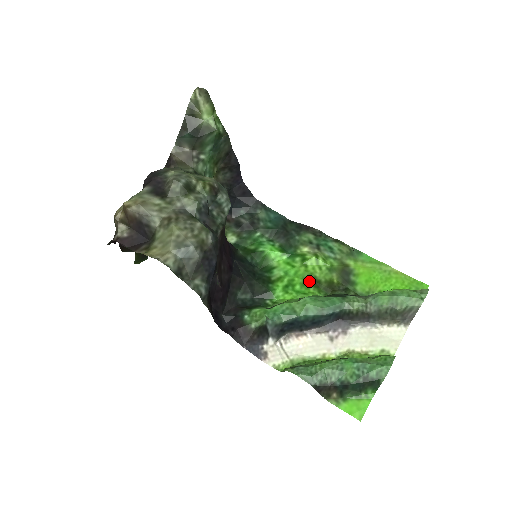
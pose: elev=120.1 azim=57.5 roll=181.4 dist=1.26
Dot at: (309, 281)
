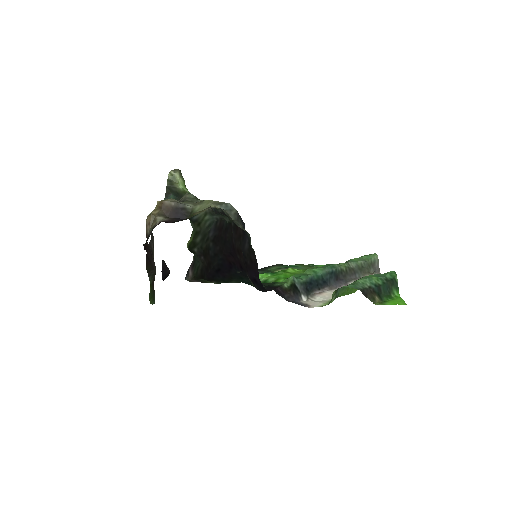
Dot at: occluded
